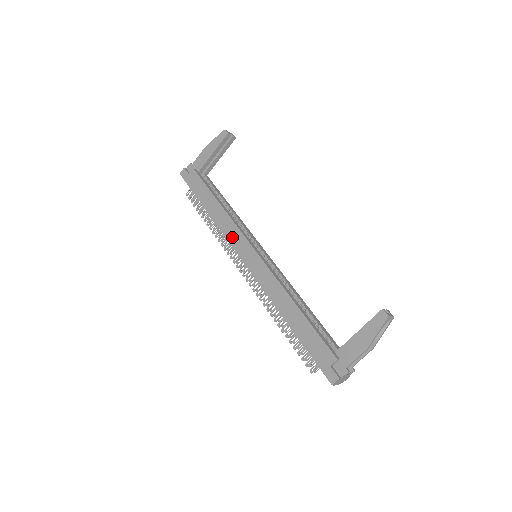
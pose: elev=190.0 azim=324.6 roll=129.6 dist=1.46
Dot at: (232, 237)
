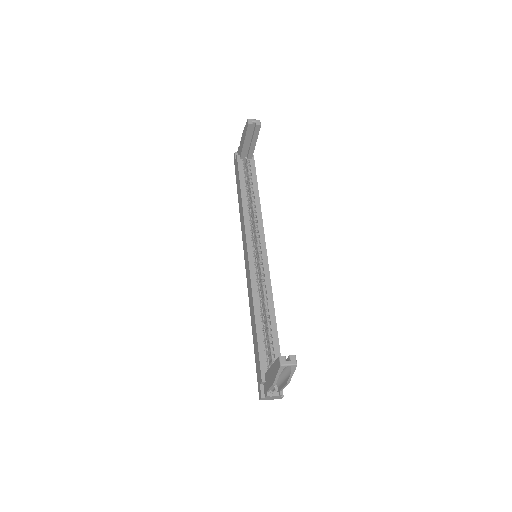
Dot at: (243, 234)
